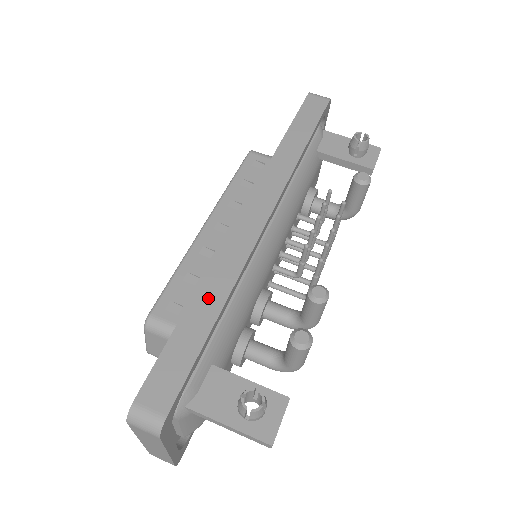
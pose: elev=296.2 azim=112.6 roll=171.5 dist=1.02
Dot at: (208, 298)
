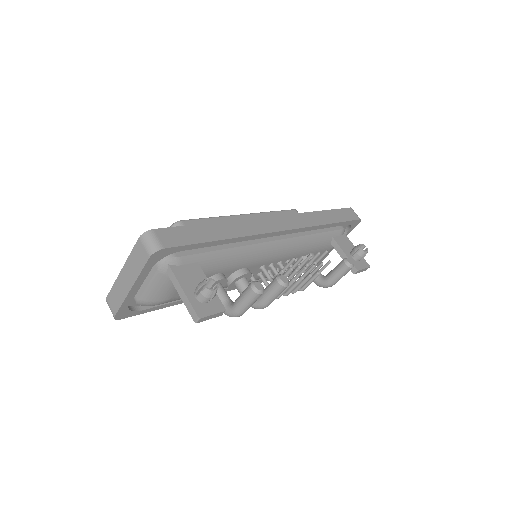
Dot at: (225, 229)
